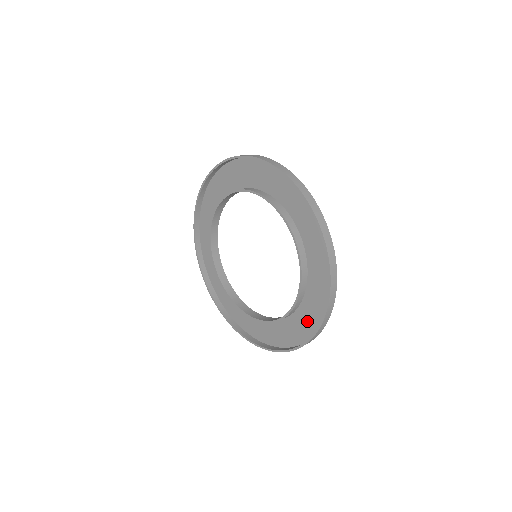
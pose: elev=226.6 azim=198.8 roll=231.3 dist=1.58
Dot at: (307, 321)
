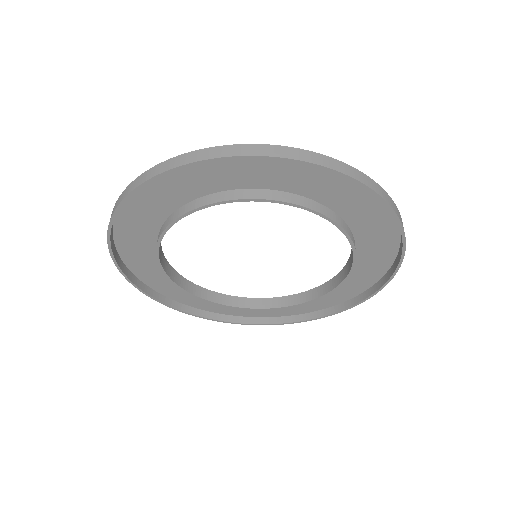
Dot at: (318, 302)
